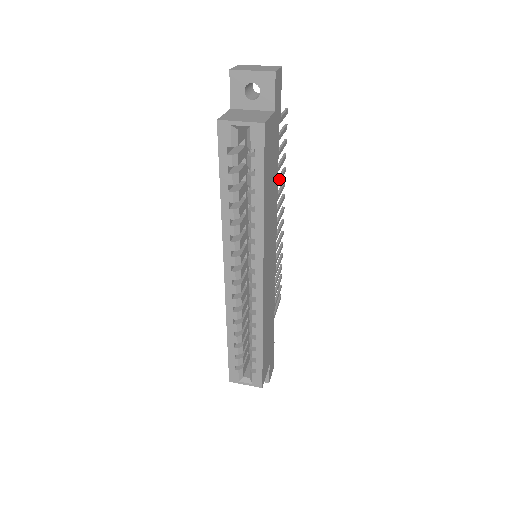
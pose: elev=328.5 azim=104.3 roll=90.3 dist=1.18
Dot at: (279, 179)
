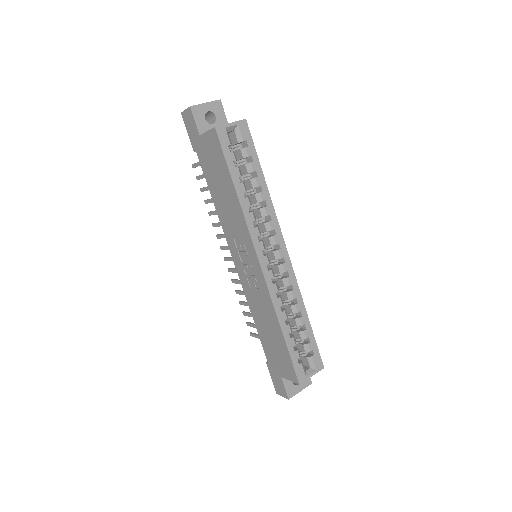
Dot at: occluded
